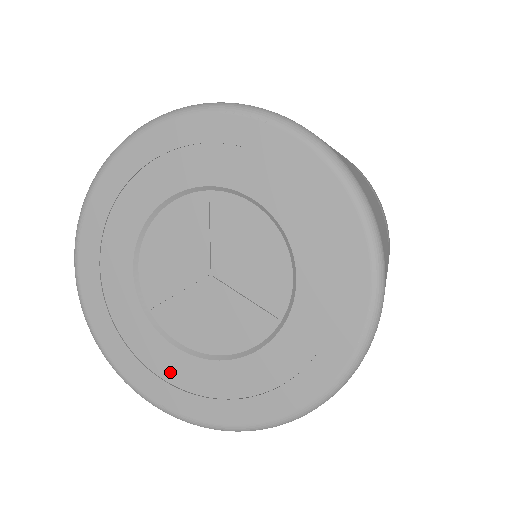
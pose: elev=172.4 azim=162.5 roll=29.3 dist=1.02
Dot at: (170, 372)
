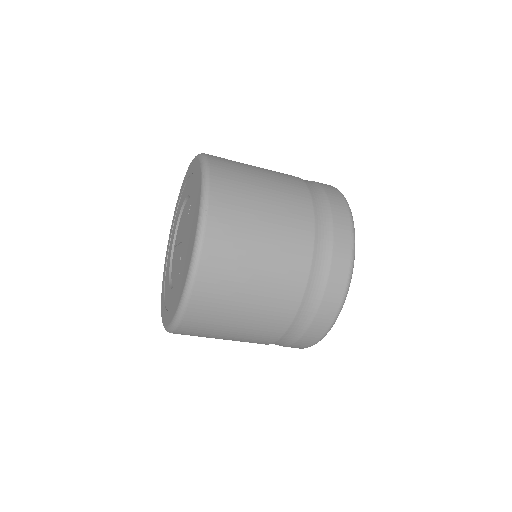
Dot at: (166, 280)
